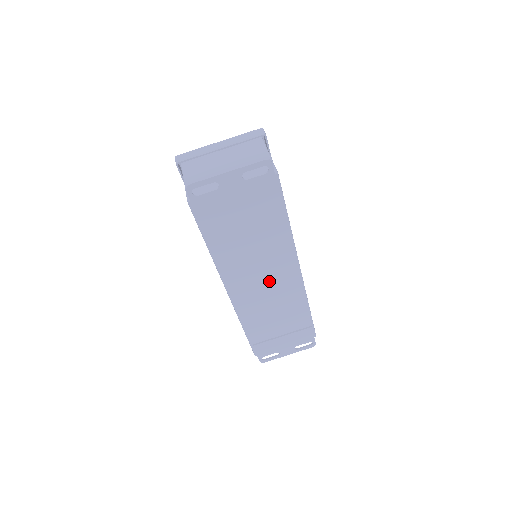
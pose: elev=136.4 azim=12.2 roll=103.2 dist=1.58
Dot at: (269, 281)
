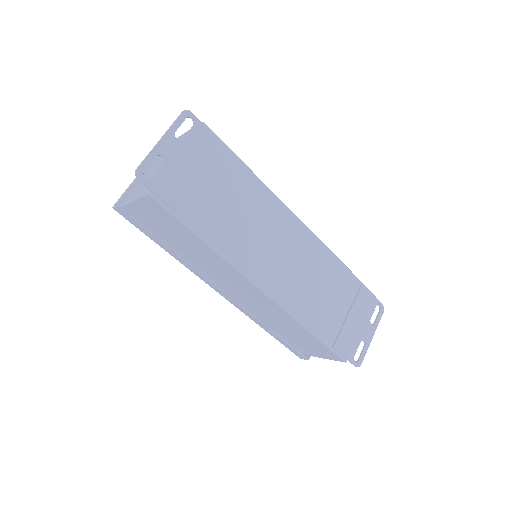
Dot at: (284, 249)
